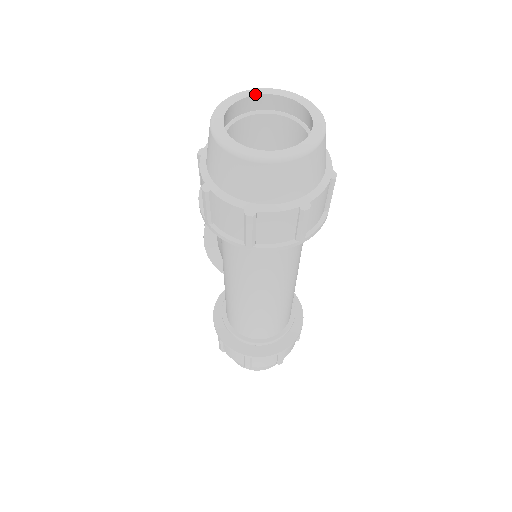
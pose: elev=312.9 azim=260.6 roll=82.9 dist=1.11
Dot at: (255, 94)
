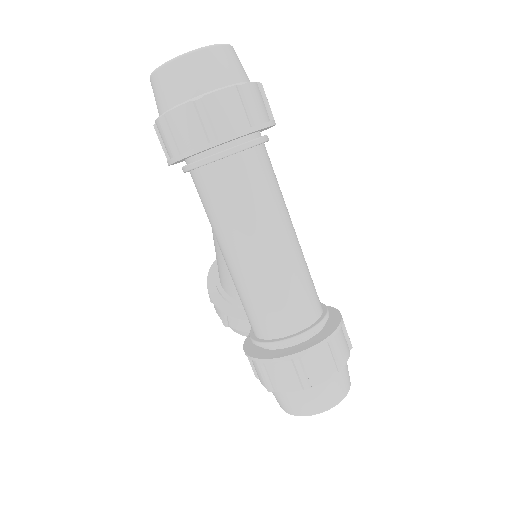
Dot at: occluded
